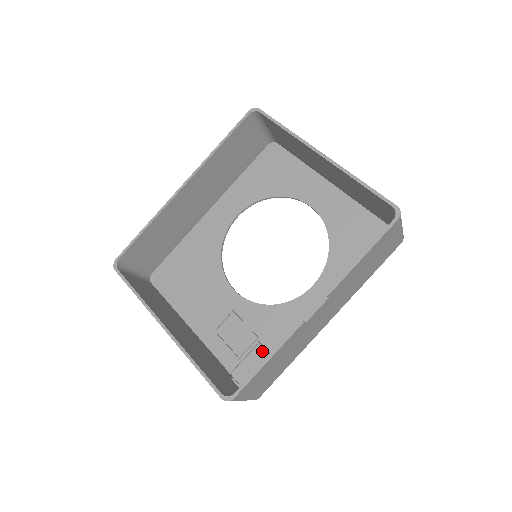
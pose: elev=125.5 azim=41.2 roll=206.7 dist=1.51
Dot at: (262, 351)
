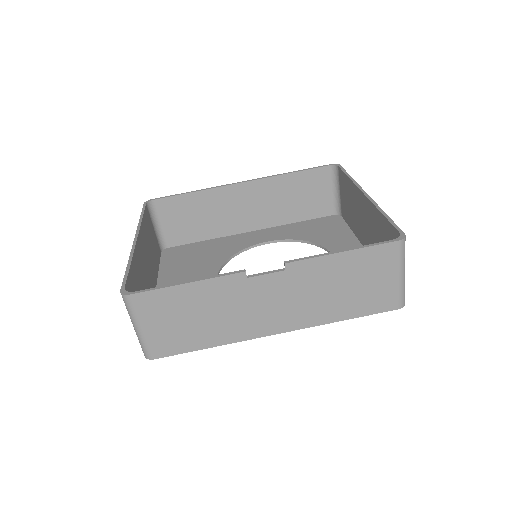
Dot at: occluded
